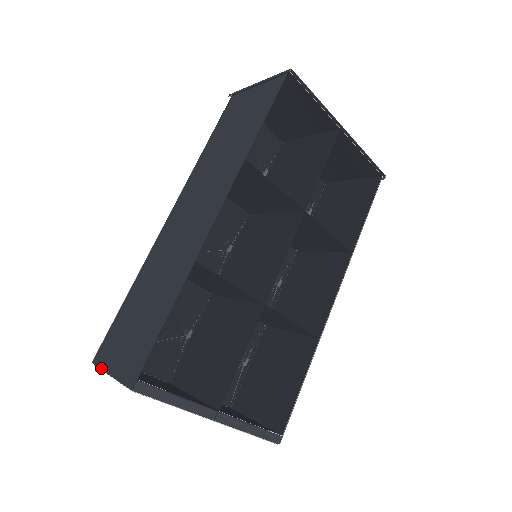
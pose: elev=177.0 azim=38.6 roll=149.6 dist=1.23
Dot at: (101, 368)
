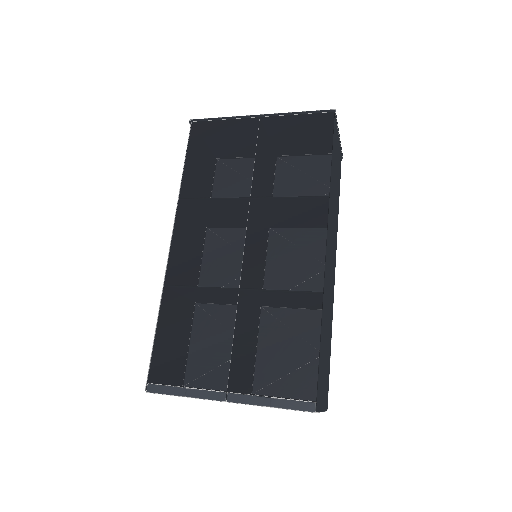
Dot at: occluded
